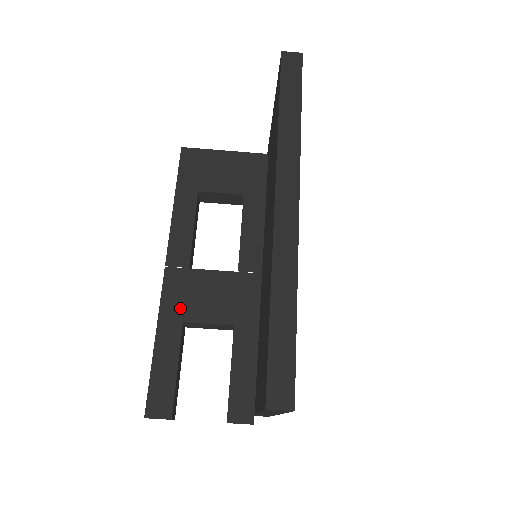
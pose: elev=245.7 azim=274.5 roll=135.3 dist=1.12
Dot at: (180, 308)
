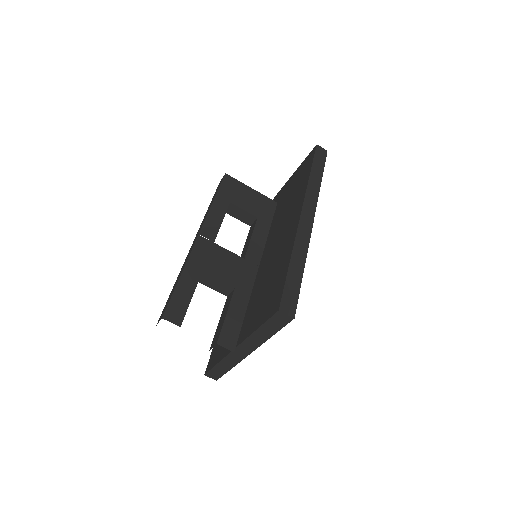
Dot at: (203, 263)
